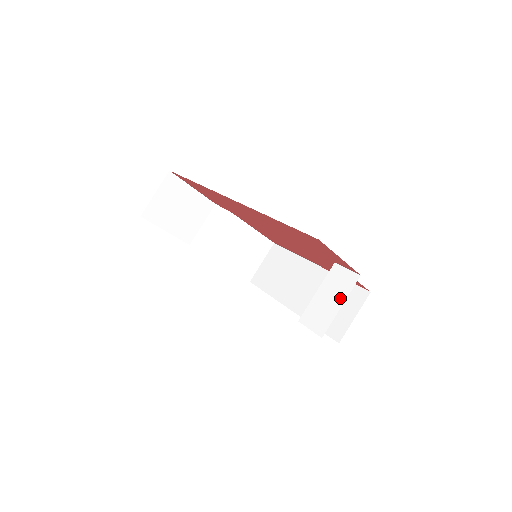
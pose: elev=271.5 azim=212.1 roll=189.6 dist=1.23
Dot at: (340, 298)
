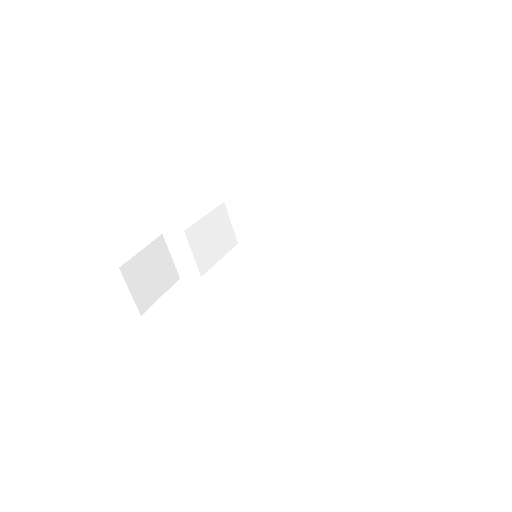
Dot at: (366, 248)
